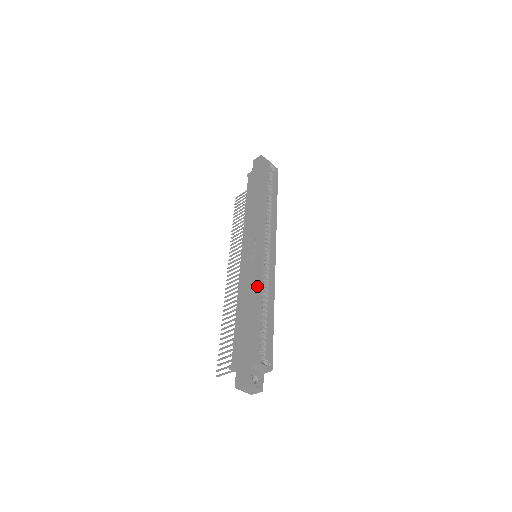
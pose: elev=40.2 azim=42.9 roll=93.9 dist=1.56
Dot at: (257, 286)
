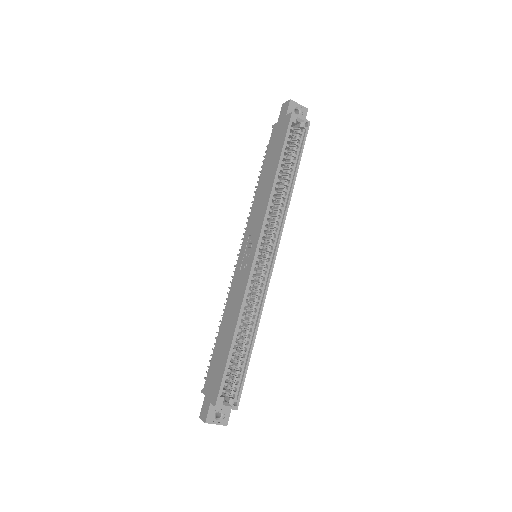
Dot at: (238, 310)
